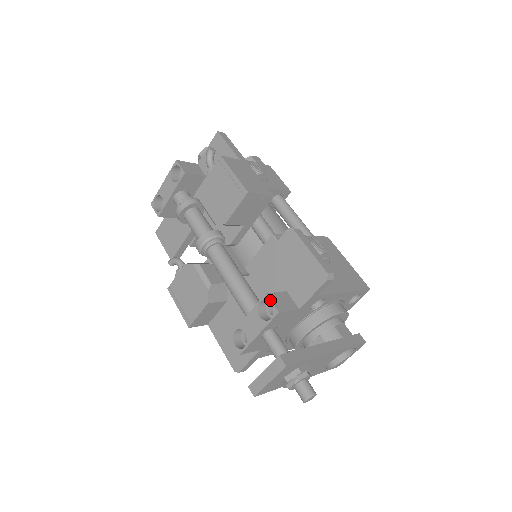
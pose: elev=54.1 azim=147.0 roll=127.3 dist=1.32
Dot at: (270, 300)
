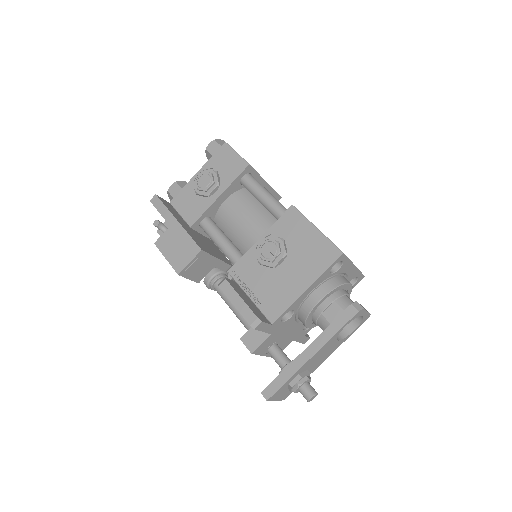
Dot at: (244, 344)
